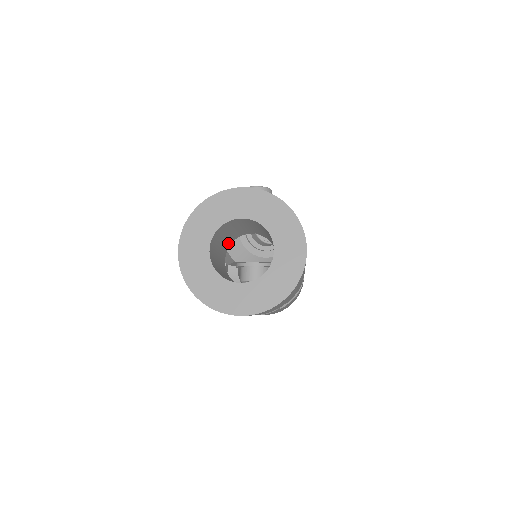
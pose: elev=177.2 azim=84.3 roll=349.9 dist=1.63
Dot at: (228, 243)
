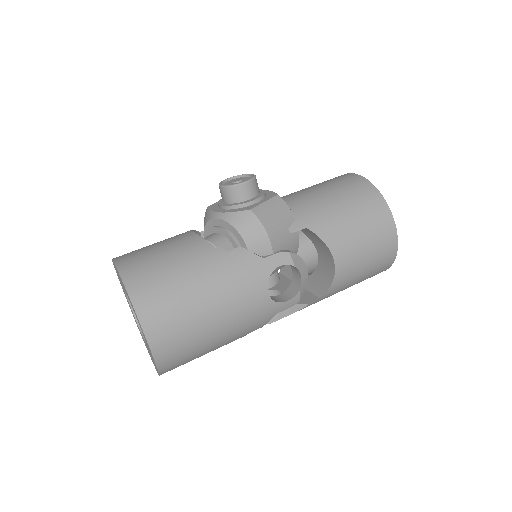
Dot at: occluded
